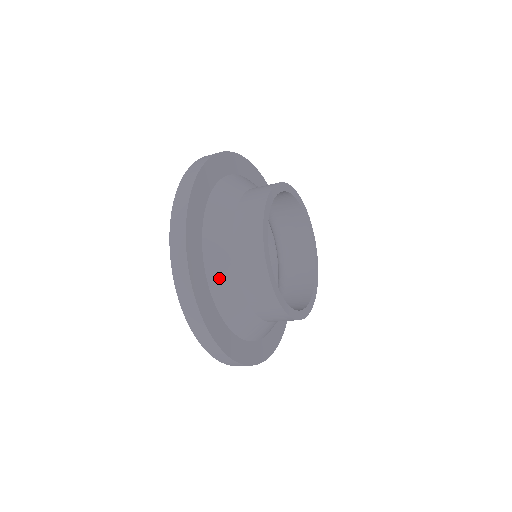
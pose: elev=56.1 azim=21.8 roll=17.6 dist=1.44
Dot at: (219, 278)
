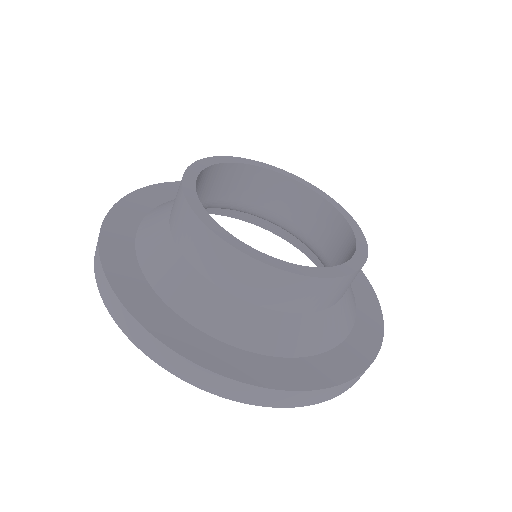
Dot at: (193, 303)
